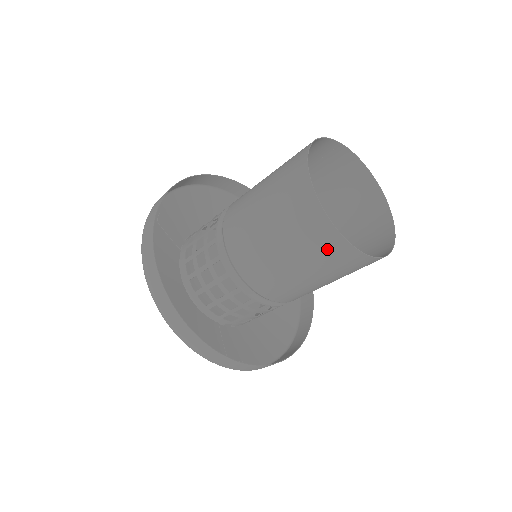
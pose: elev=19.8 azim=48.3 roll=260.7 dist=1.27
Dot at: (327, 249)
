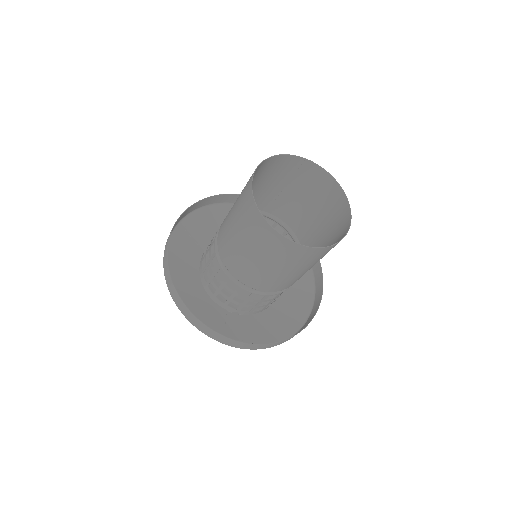
Dot at: (267, 239)
